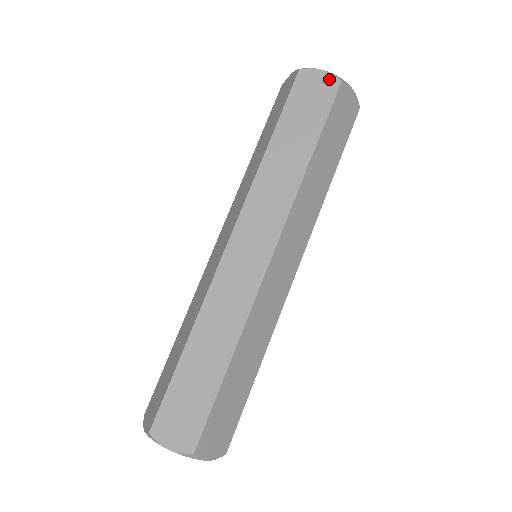
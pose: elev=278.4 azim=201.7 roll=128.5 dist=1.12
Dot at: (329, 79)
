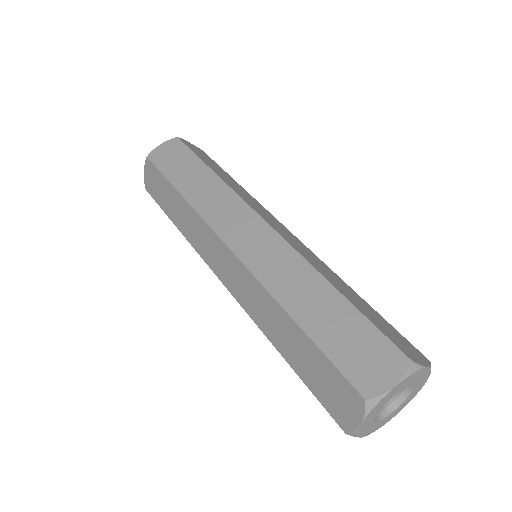
Dot at: (197, 147)
